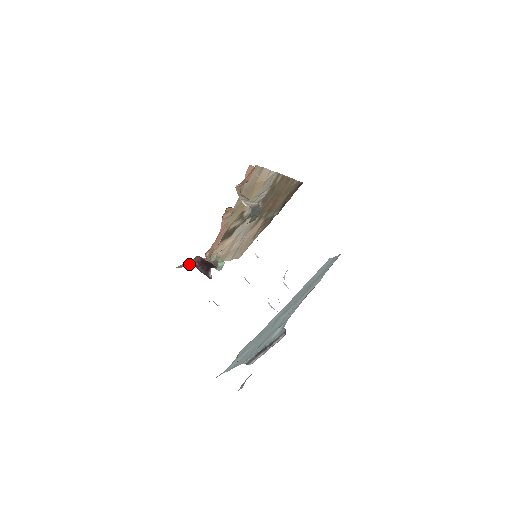
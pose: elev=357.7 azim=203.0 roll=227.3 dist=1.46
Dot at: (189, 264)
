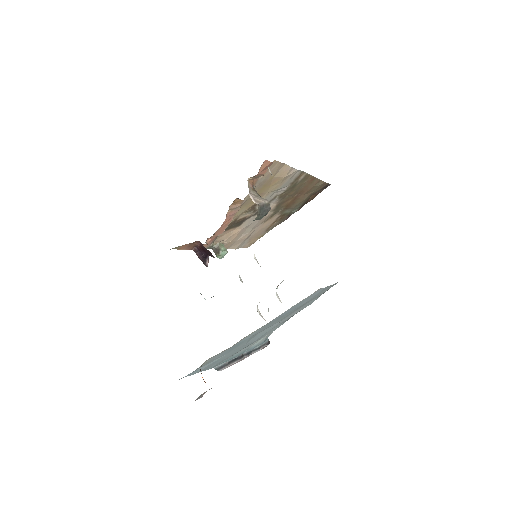
Dot at: (187, 247)
